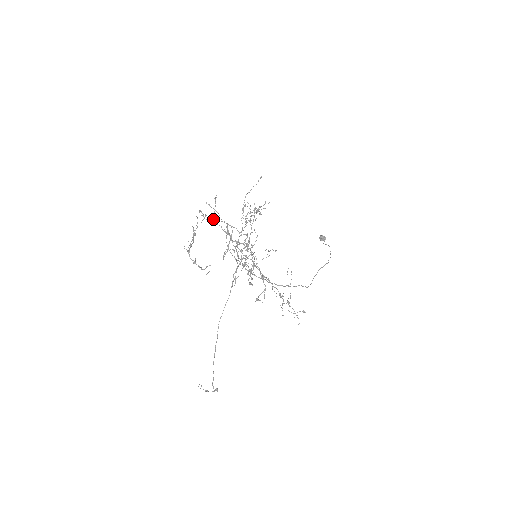
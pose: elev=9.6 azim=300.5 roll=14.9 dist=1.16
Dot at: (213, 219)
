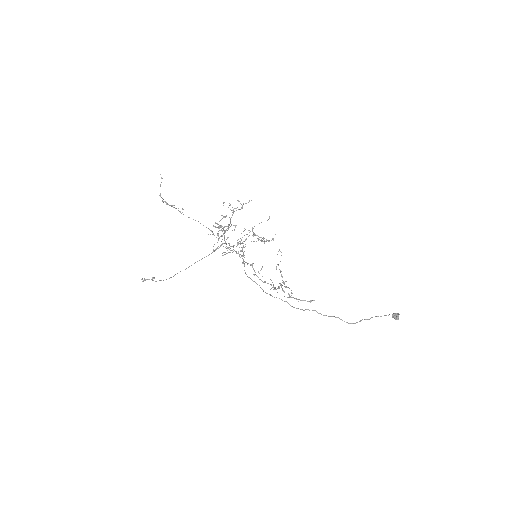
Dot at: (229, 247)
